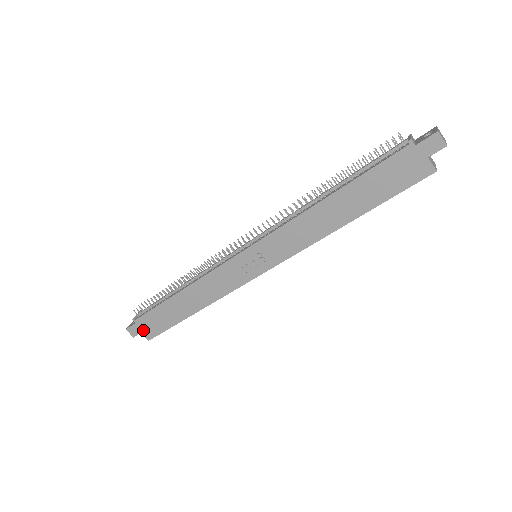
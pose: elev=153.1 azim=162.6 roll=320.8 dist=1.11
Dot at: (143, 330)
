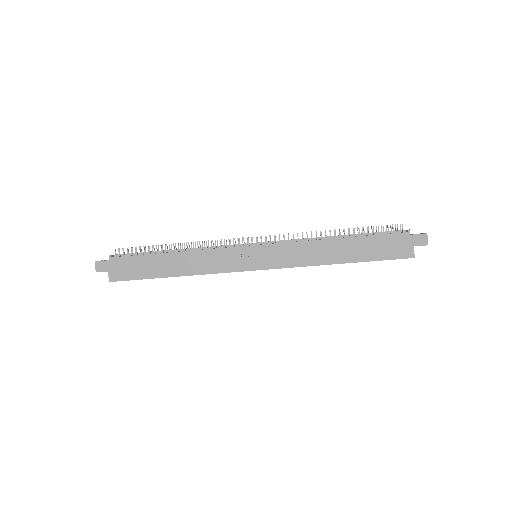
Dot at: (112, 270)
